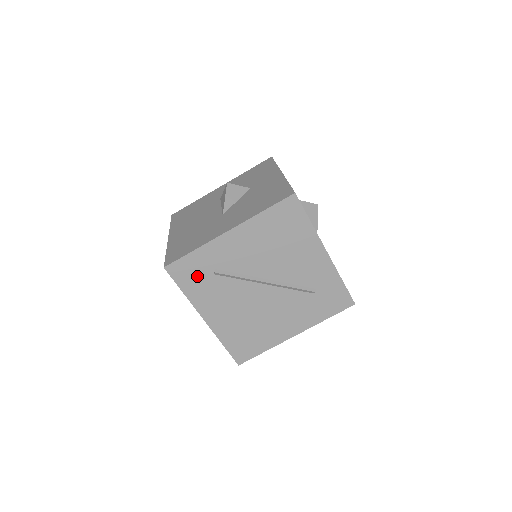
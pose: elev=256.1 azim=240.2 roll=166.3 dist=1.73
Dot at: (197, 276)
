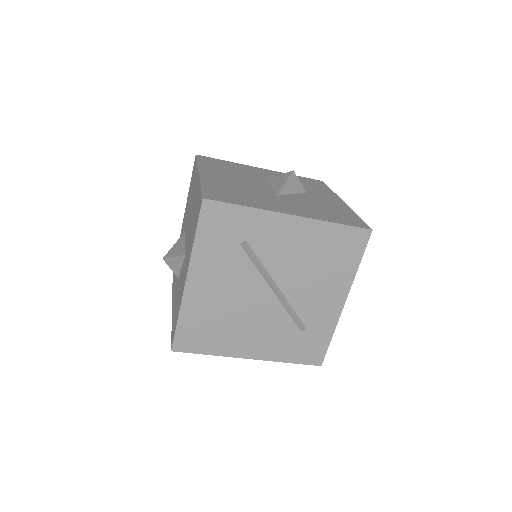
Dot at: (224, 233)
